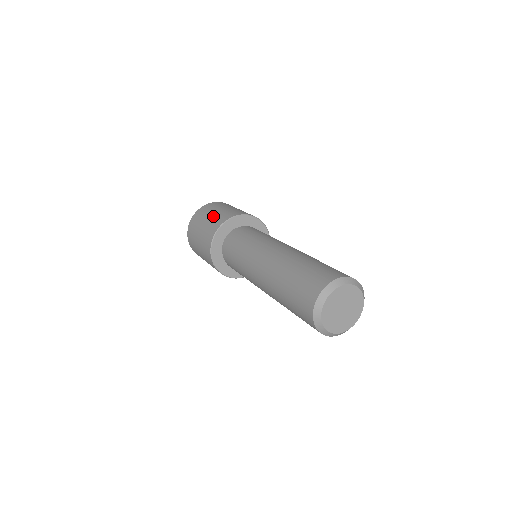
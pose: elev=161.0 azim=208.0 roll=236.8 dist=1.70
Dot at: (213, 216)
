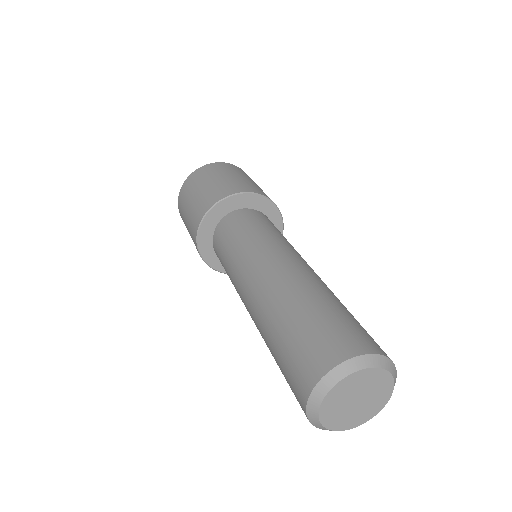
Dot at: (220, 181)
